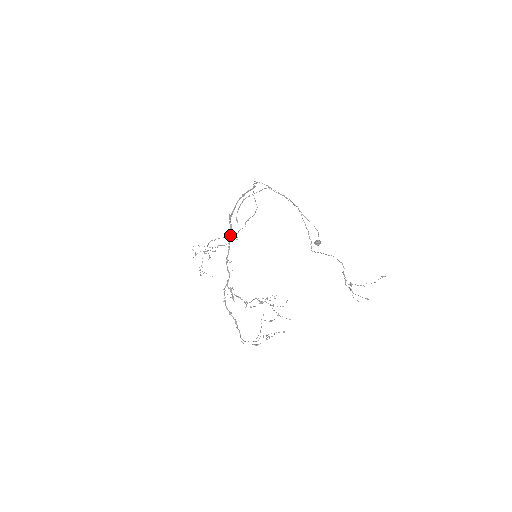
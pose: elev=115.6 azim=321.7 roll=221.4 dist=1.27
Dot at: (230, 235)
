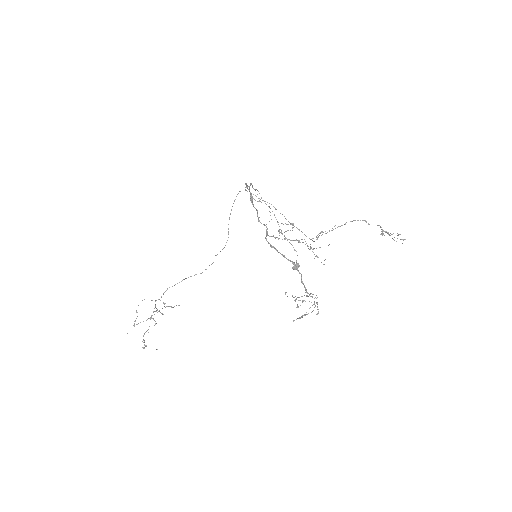
Dot at: (252, 201)
